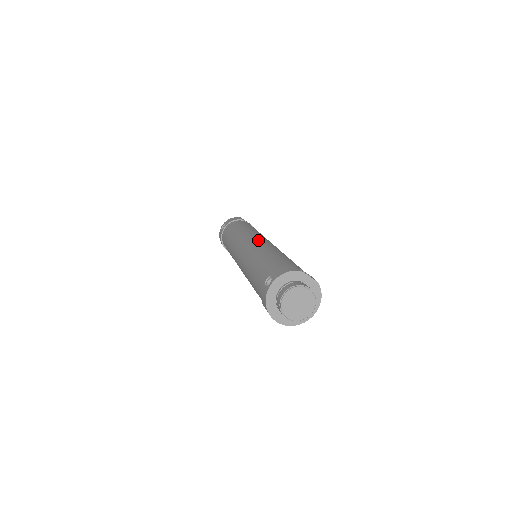
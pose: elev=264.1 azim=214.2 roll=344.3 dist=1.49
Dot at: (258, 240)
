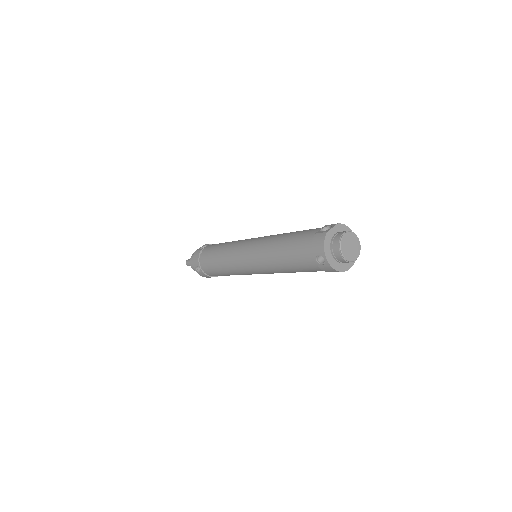
Dot at: (251, 249)
